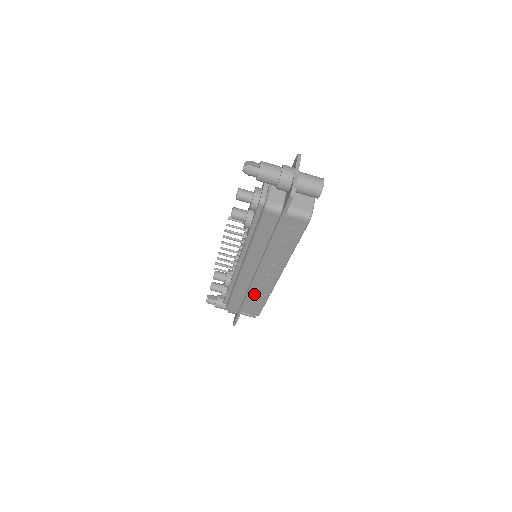
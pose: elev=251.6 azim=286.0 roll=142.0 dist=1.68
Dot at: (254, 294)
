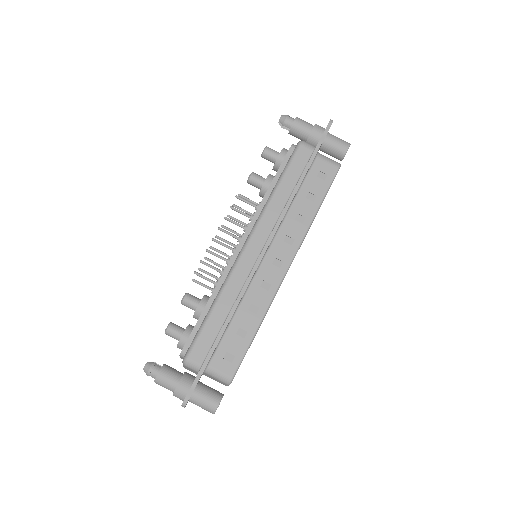
Dot at: (242, 313)
